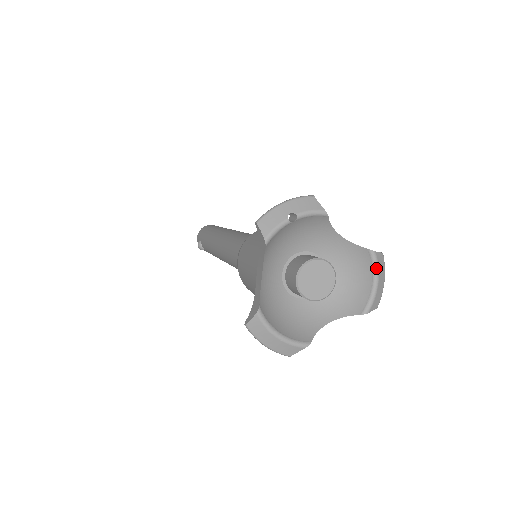
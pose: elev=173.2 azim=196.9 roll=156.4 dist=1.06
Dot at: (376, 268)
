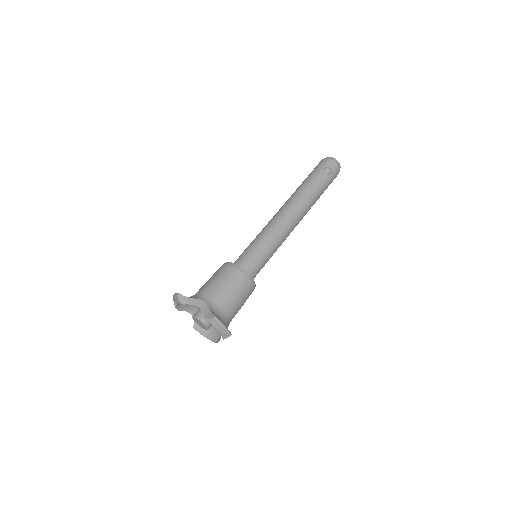
Dot at: (212, 325)
